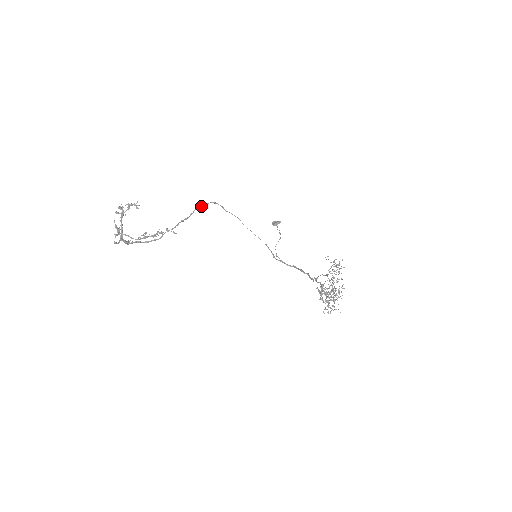
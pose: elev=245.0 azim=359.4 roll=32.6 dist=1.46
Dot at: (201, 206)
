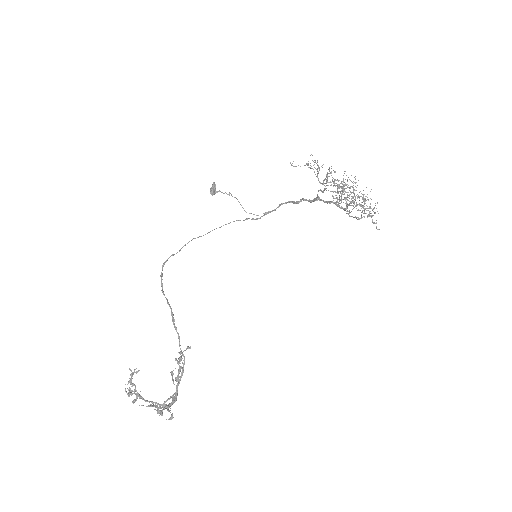
Dot at: (162, 285)
